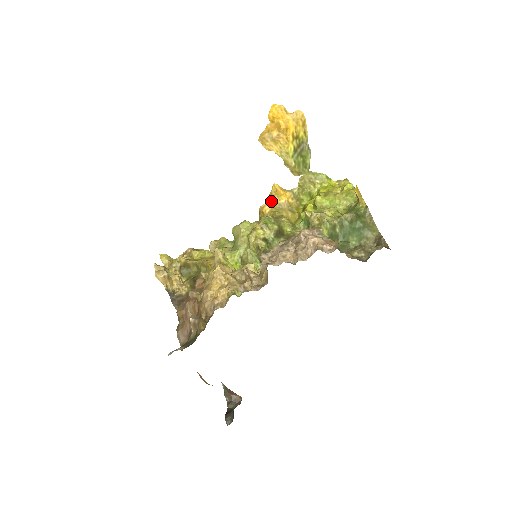
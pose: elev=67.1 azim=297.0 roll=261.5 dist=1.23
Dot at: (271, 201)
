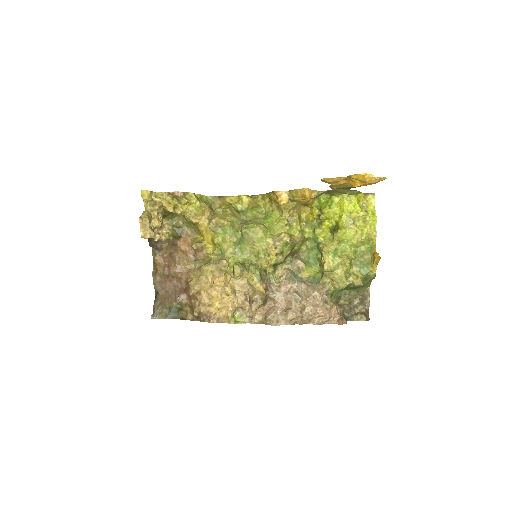
Dot at: (292, 196)
